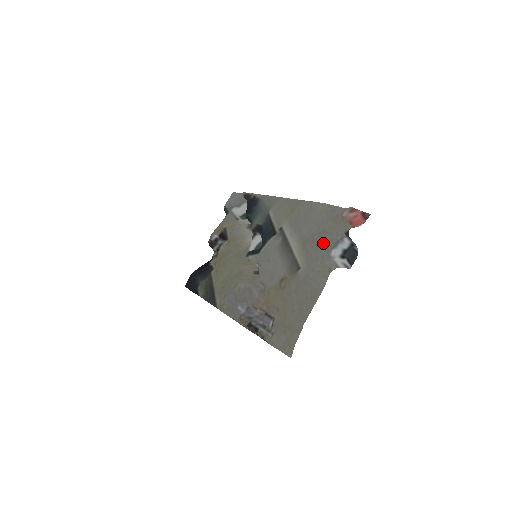
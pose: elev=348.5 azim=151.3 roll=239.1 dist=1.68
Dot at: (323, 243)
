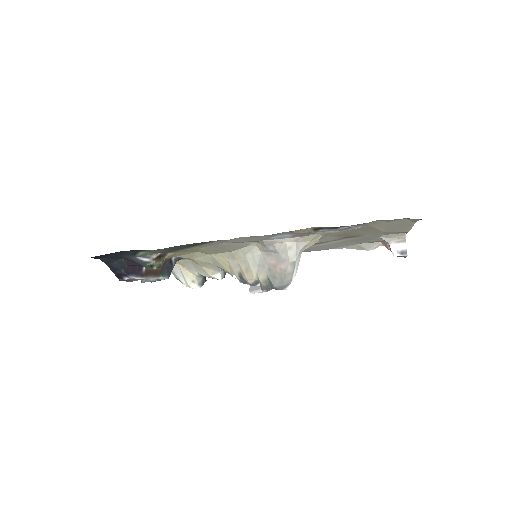
Dot at: (374, 239)
